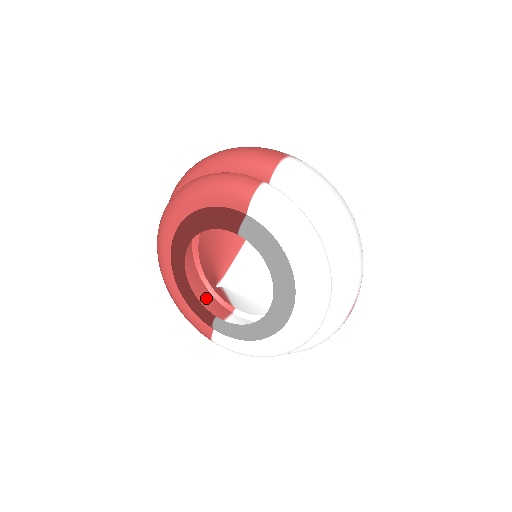
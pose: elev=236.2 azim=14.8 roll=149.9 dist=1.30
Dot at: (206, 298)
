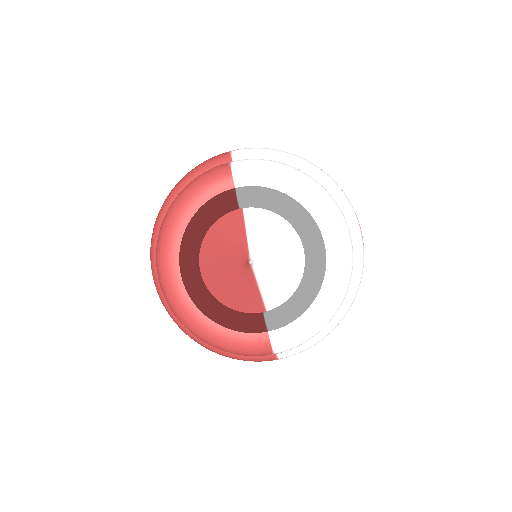
Dot at: occluded
